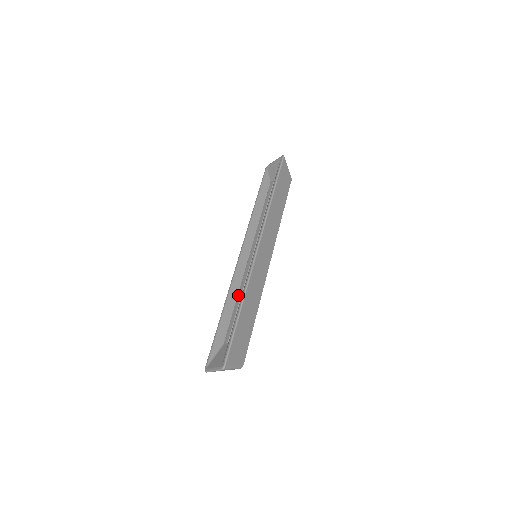
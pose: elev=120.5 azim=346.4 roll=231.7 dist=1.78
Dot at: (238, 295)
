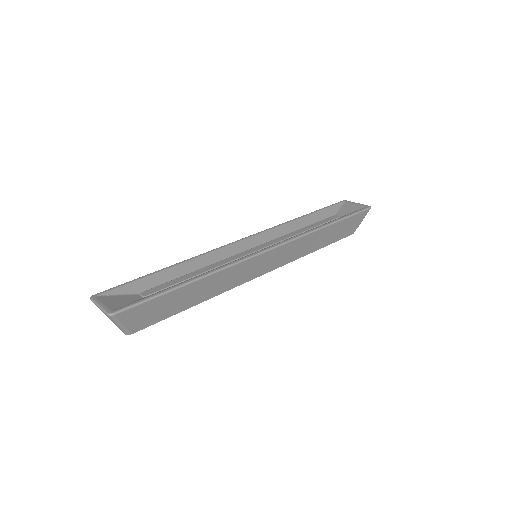
Dot at: (203, 268)
